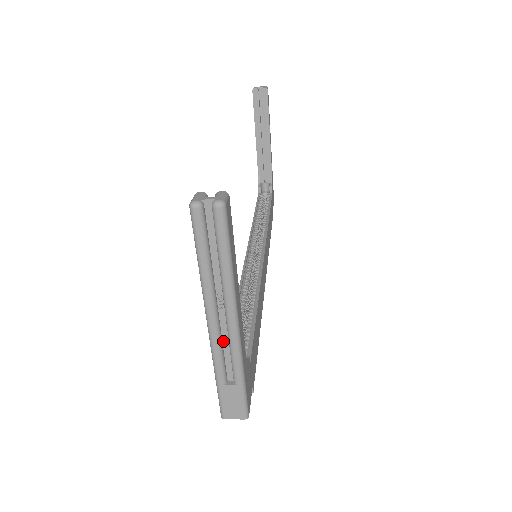
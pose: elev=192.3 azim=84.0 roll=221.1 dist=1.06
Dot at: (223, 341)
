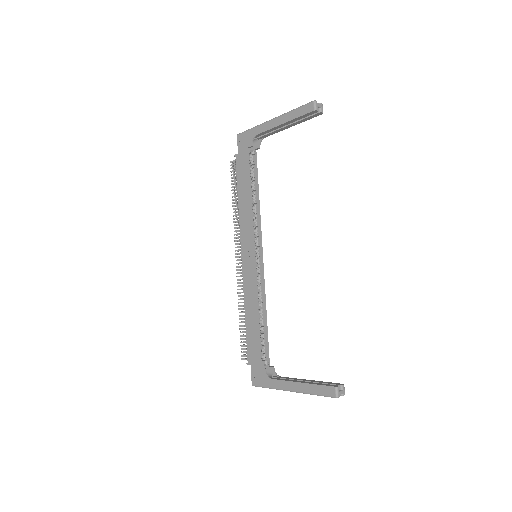
Dot at: occluded
